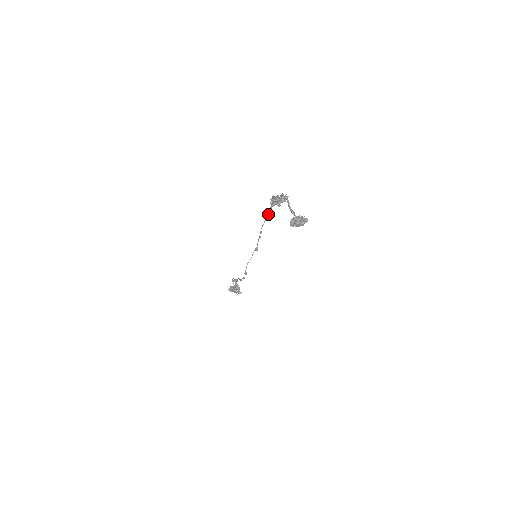
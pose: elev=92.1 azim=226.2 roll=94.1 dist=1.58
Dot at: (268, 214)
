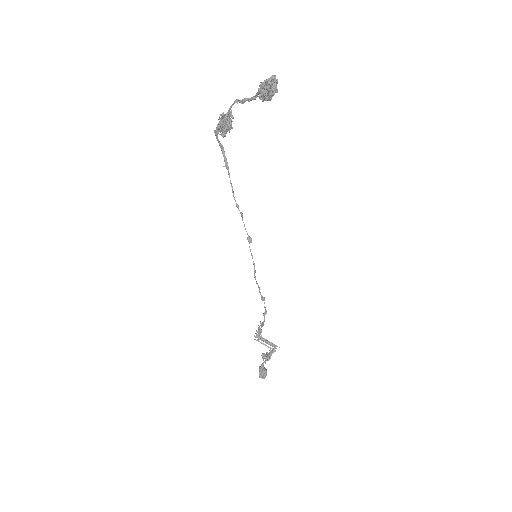
Dot at: (227, 169)
